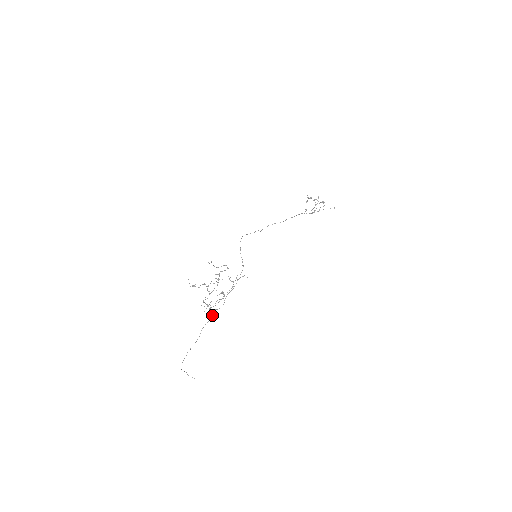
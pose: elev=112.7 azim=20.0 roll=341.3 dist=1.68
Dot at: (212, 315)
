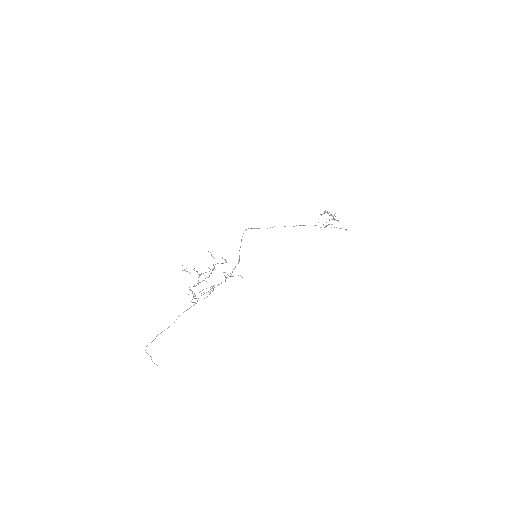
Dot at: (194, 304)
